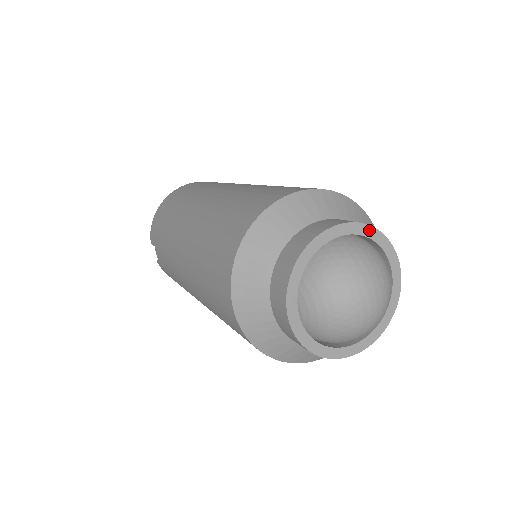
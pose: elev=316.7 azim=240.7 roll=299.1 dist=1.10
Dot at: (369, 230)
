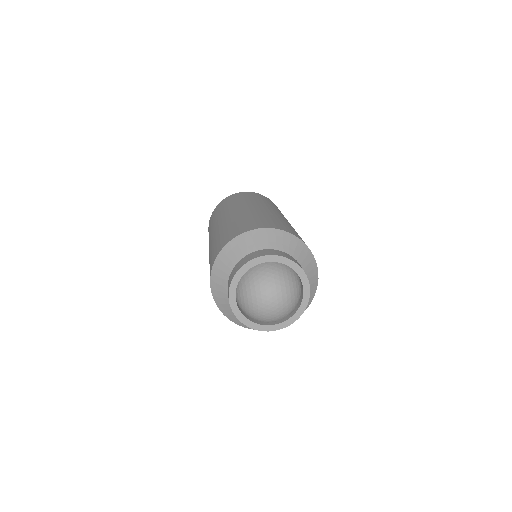
Dot at: (289, 262)
